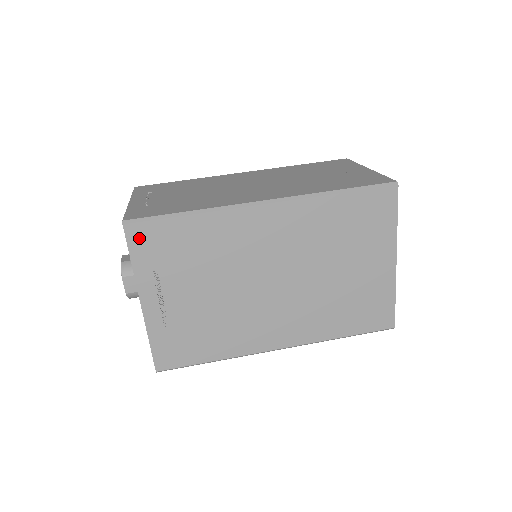
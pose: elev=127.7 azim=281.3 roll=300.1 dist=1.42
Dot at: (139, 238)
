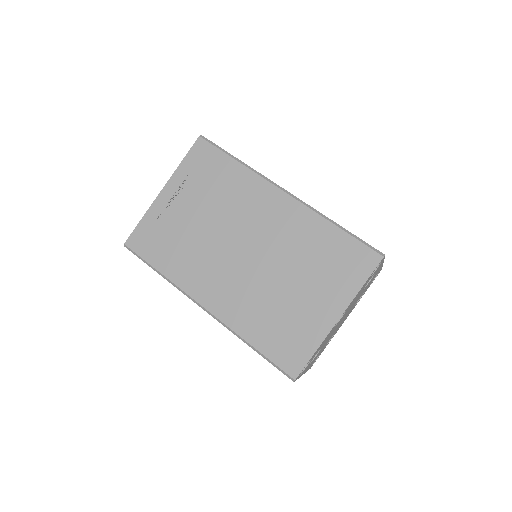
Dot at: (199, 151)
